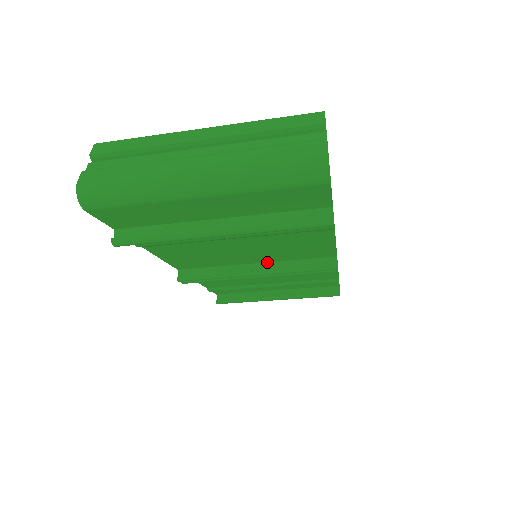
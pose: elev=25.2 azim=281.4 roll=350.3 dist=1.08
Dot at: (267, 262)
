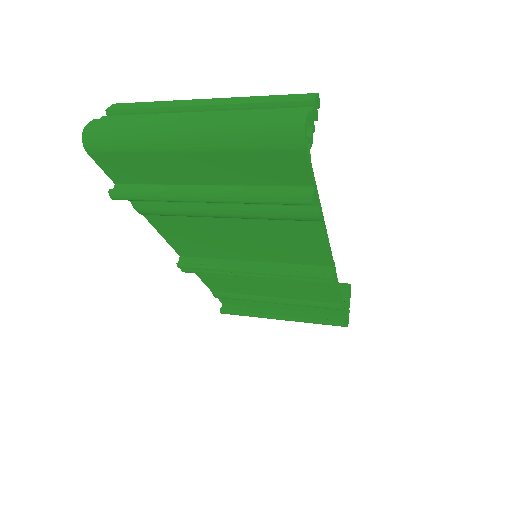
Dot at: (264, 262)
